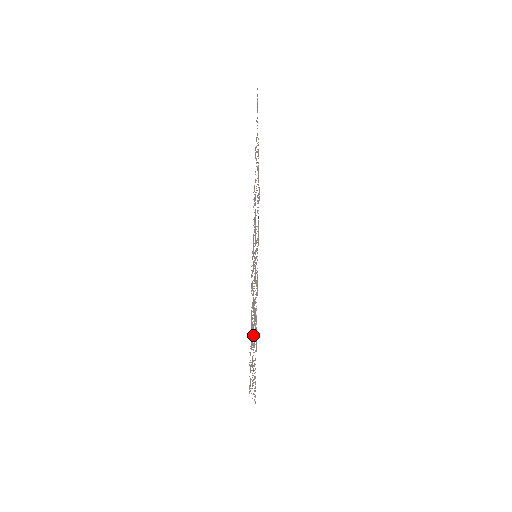
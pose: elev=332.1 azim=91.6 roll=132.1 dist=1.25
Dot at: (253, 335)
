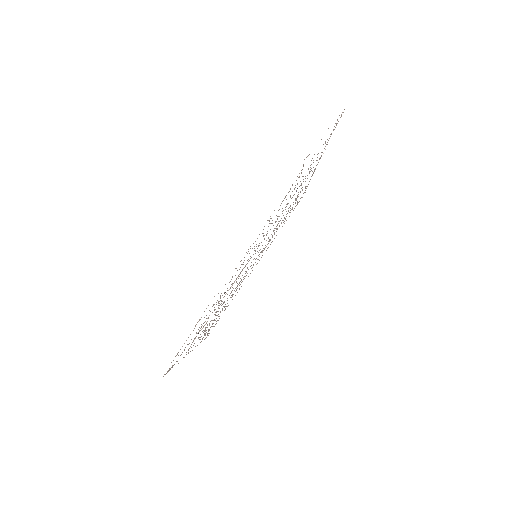
Dot at: occluded
